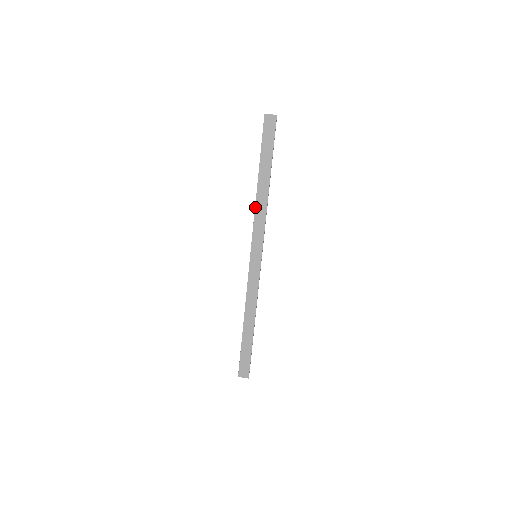
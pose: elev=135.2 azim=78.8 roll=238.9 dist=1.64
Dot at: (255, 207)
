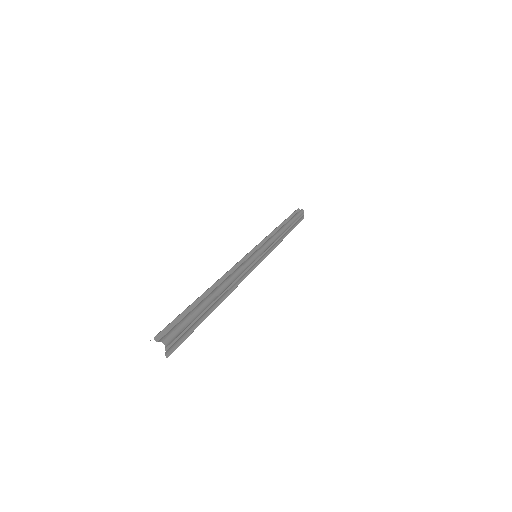
Dot at: occluded
